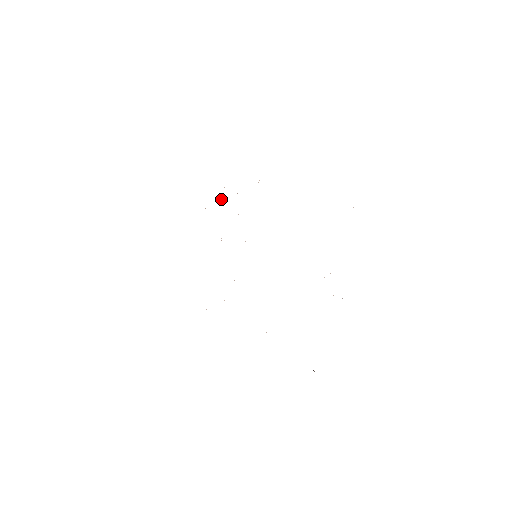
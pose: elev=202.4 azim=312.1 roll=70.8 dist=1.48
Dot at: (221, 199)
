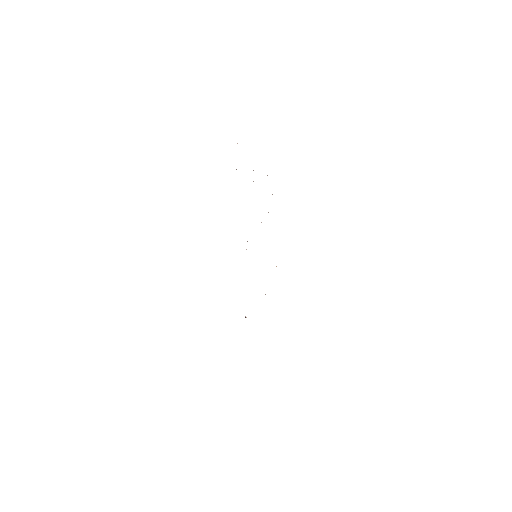
Dot at: occluded
